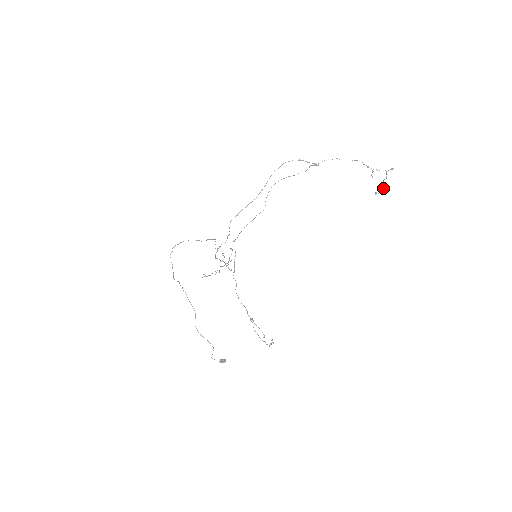
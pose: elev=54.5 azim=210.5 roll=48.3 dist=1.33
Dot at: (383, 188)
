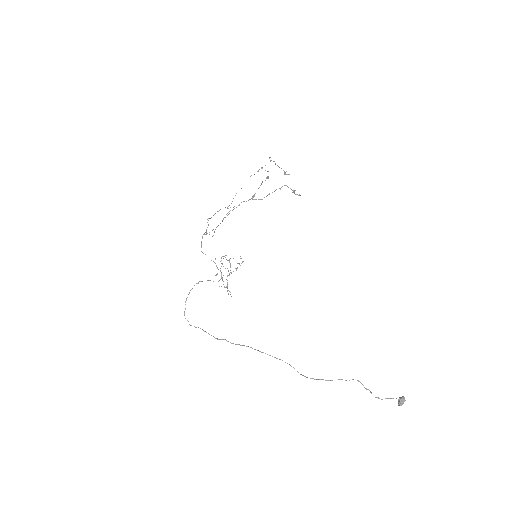
Dot at: occluded
